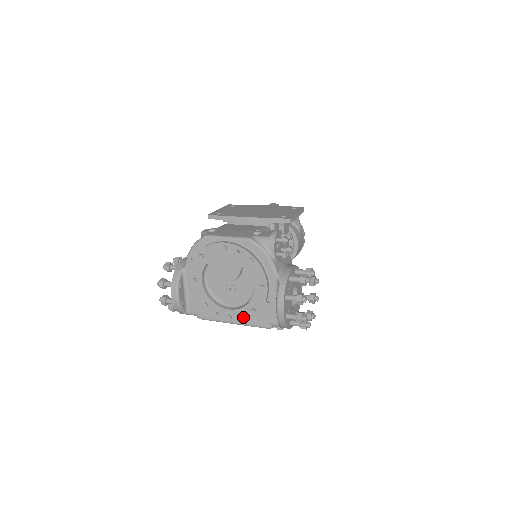
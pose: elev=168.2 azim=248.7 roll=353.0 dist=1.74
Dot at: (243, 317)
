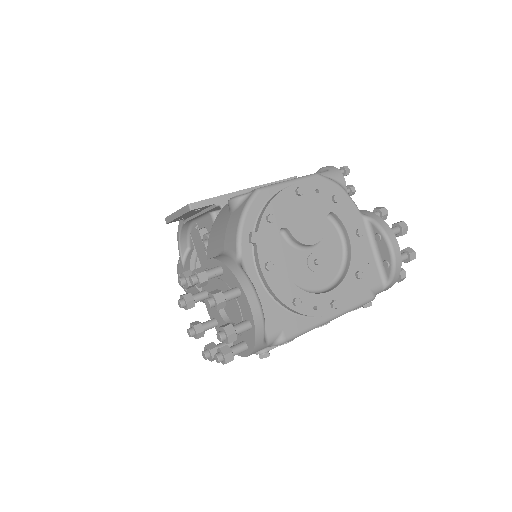
Dot at: (349, 293)
